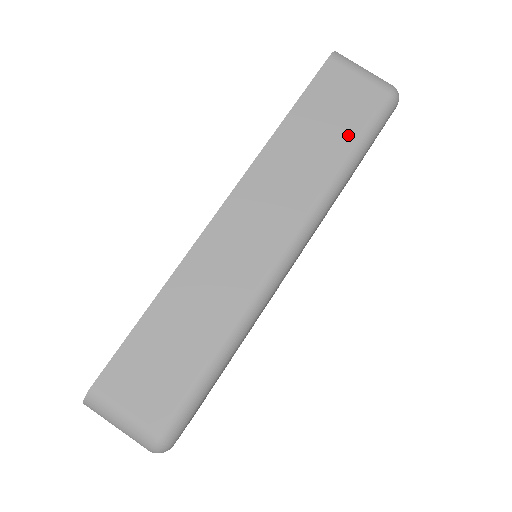
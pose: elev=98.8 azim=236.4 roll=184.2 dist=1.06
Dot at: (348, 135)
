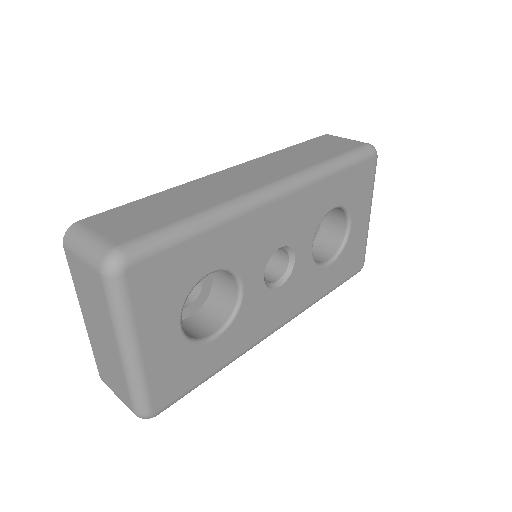
Dot at: (333, 153)
